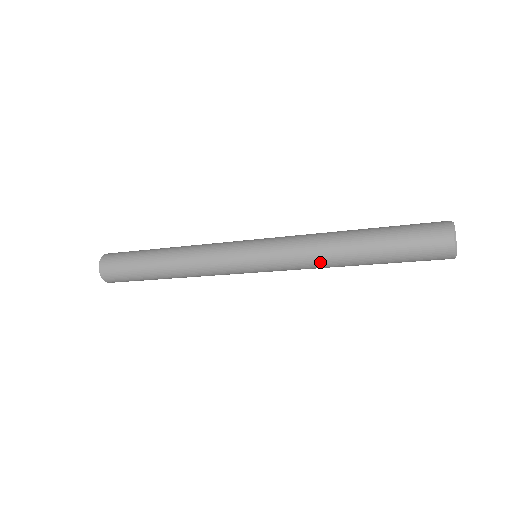
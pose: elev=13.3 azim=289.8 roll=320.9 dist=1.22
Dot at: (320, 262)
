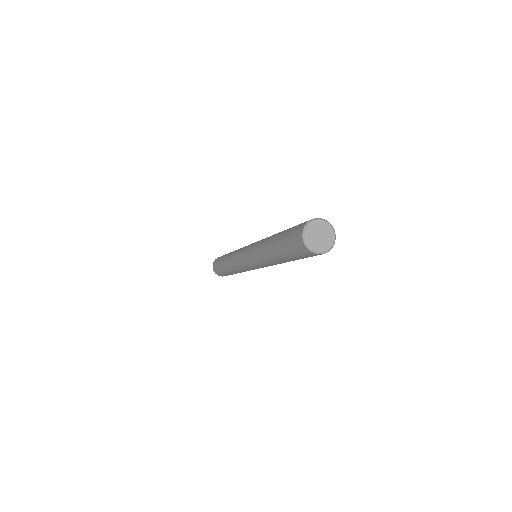
Dot at: (261, 249)
